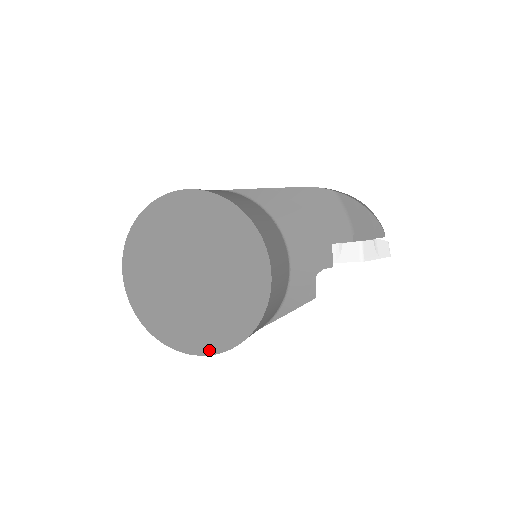
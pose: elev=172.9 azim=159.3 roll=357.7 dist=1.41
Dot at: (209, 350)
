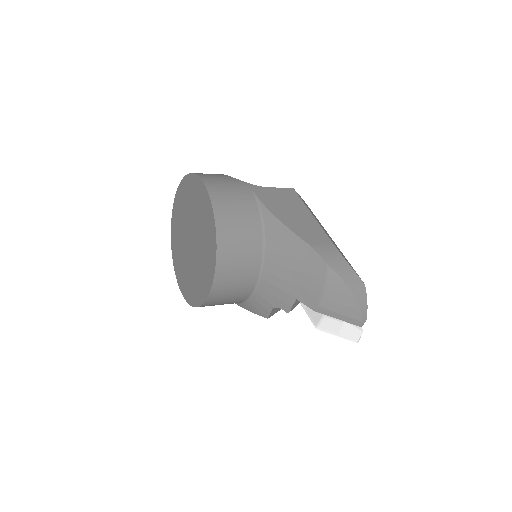
Dot at: (182, 289)
